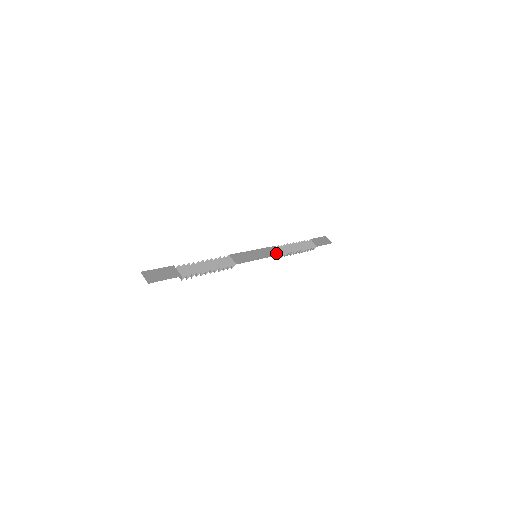
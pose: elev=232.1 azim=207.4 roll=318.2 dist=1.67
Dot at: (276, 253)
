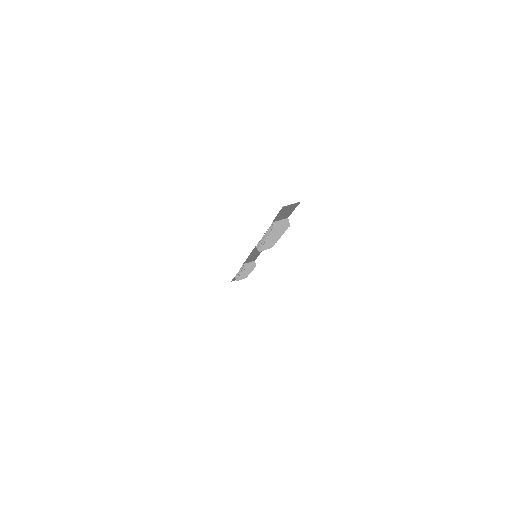
Dot at: (253, 259)
